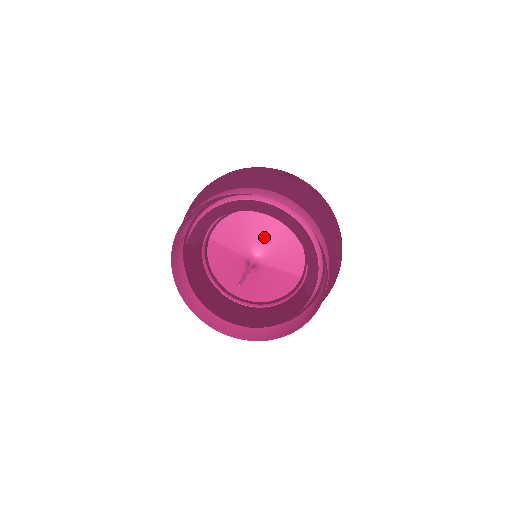
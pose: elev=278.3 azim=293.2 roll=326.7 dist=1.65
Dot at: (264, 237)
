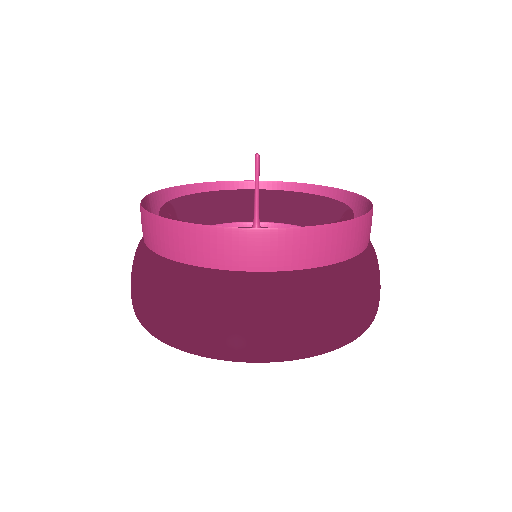
Dot at: occluded
